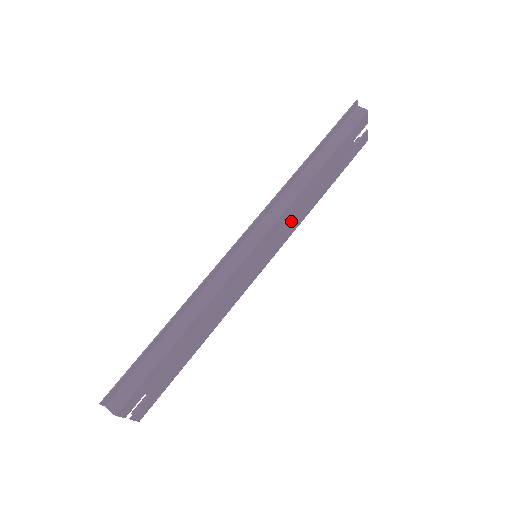
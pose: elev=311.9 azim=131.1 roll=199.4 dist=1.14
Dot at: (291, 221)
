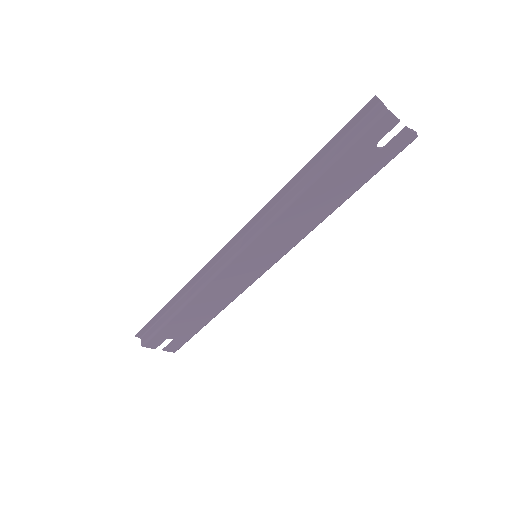
Dot at: (292, 229)
